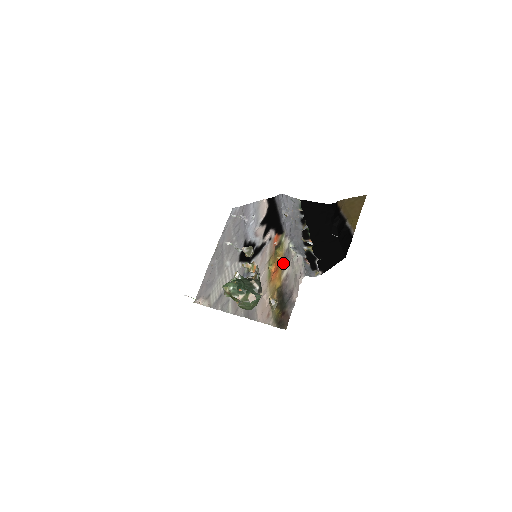
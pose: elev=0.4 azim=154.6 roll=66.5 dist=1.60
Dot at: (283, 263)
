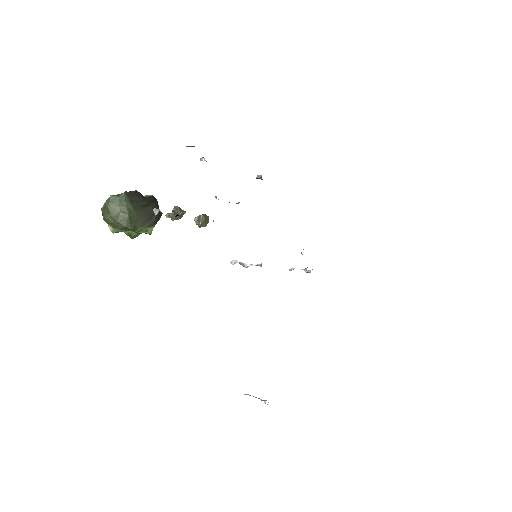
Dot at: occluded
